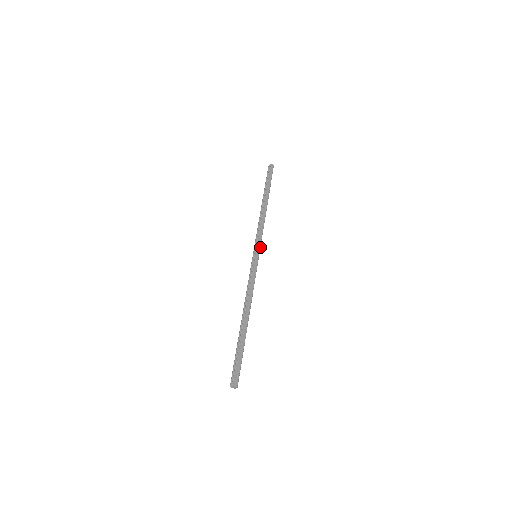
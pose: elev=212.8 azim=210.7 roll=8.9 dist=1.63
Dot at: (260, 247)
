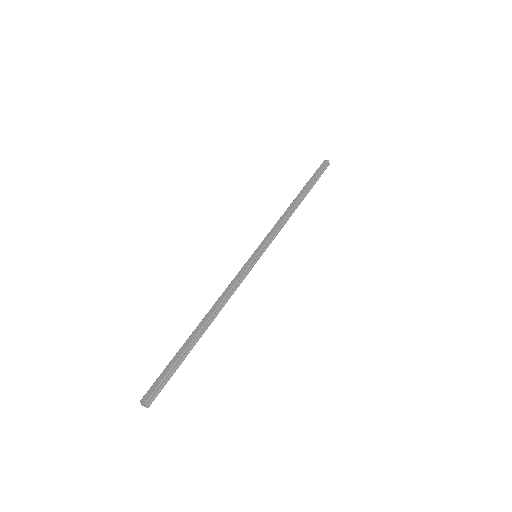
Dot at: (265, 245)
